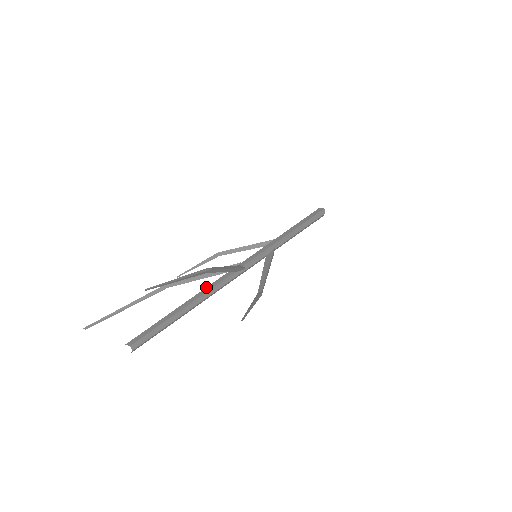
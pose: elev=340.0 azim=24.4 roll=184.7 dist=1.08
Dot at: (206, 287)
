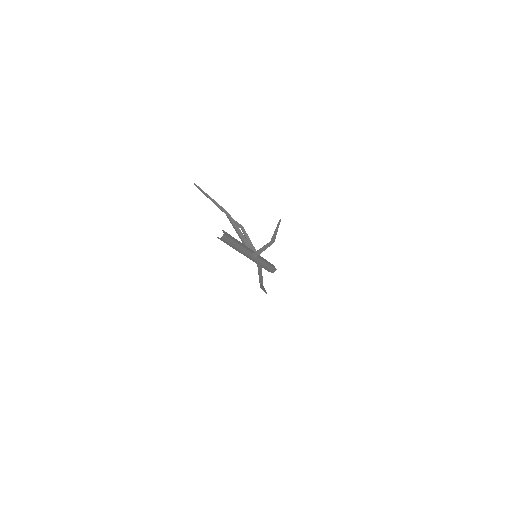
Dot at: occluded
